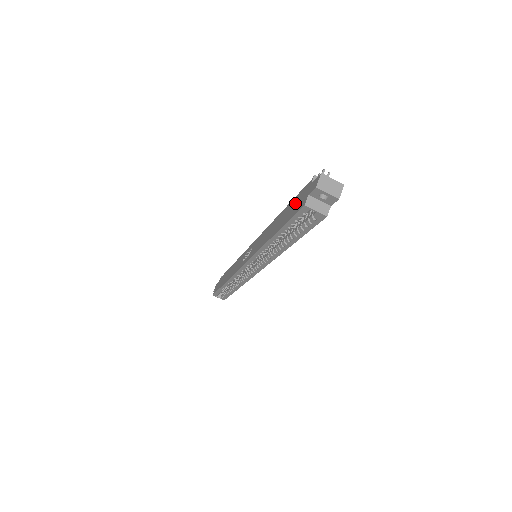
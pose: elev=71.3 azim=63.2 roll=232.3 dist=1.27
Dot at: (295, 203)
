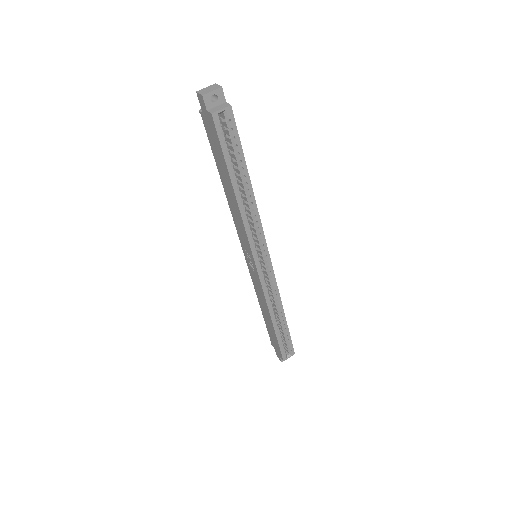
Dot at: (213, 143)
